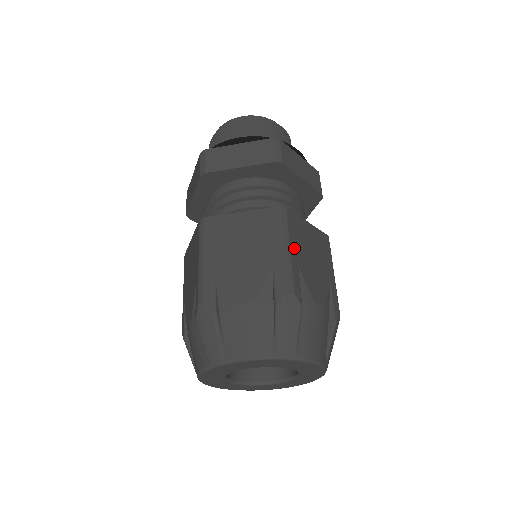
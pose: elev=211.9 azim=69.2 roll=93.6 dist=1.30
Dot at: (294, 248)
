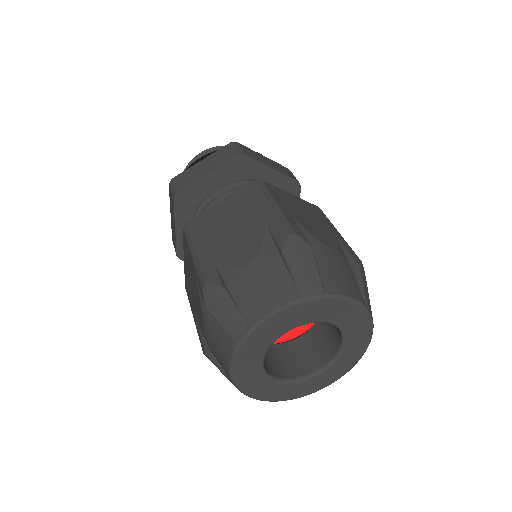
Dot at: (282, 205)
